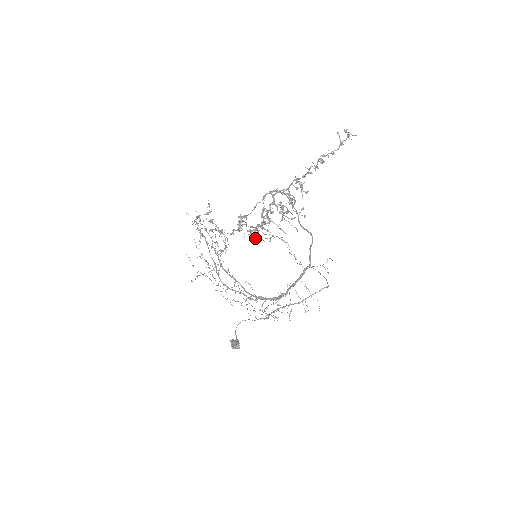
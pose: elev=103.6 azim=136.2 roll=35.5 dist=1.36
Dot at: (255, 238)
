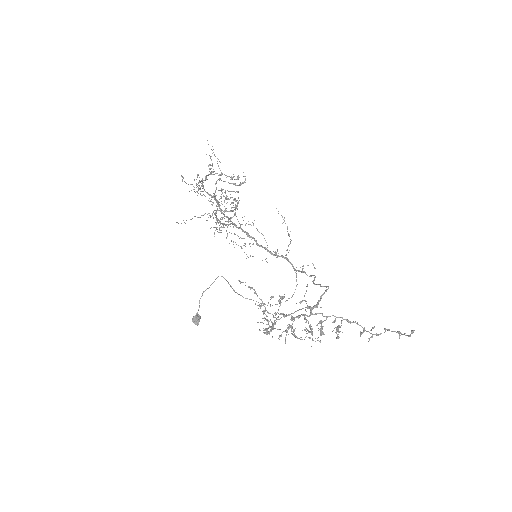
Dot at: occluded
